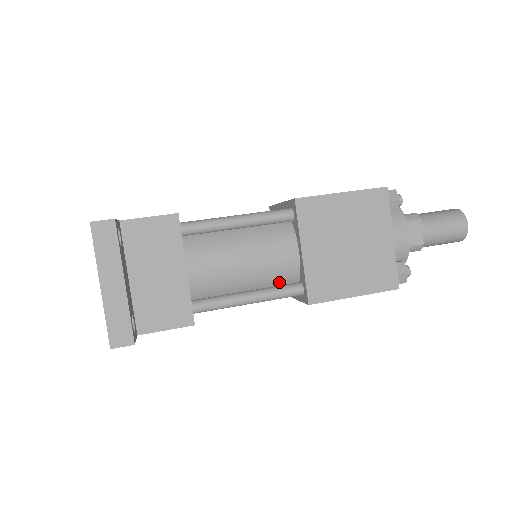
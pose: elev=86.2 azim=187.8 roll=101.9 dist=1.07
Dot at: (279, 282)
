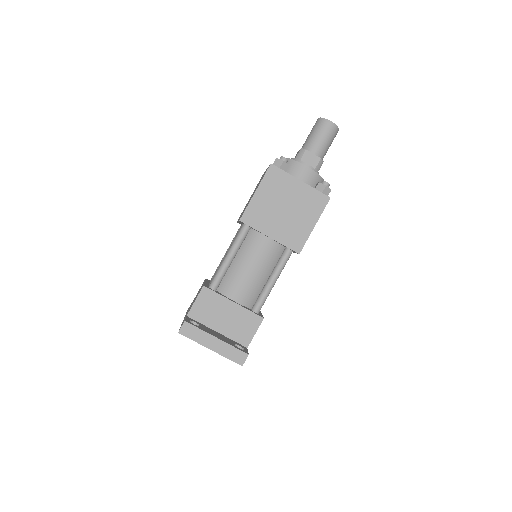
Dot at: (277, 258)
